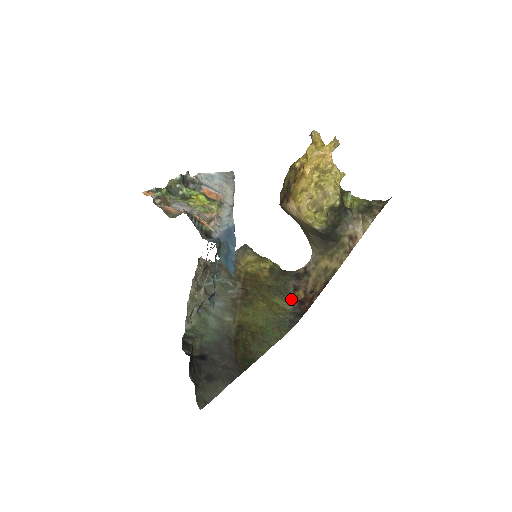
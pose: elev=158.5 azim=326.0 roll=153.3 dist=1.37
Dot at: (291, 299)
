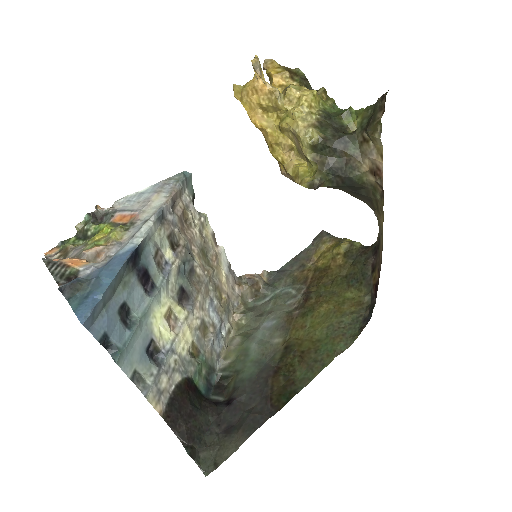
Dot at: (368, 286)
